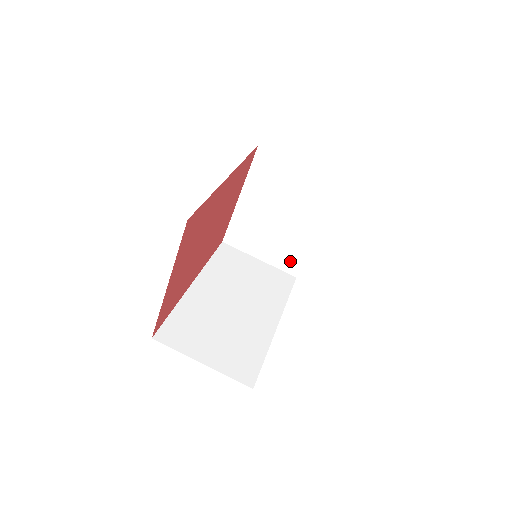
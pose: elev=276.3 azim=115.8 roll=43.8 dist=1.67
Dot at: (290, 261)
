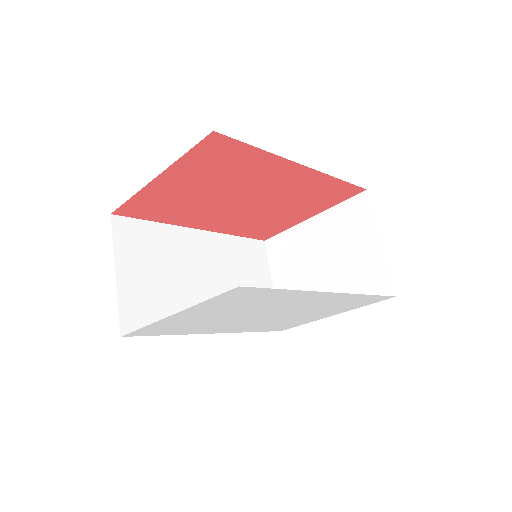
Dot at: occluded
